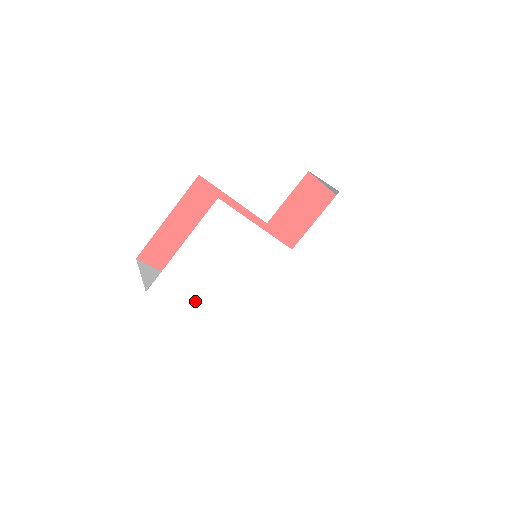
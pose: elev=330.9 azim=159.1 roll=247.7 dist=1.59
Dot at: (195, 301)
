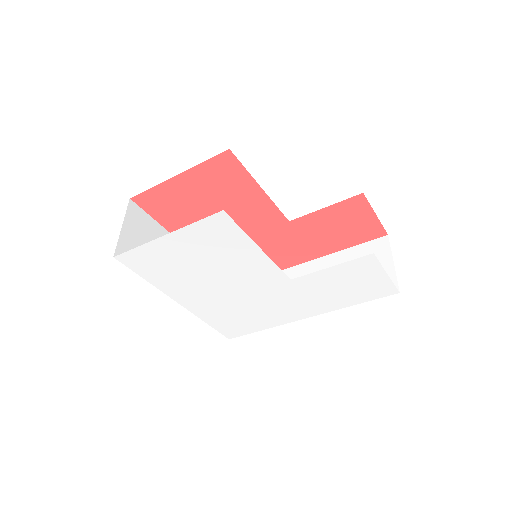
Dot at: (165, 281)
